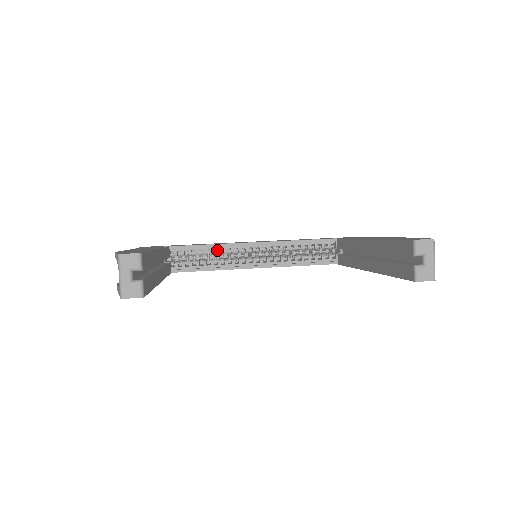
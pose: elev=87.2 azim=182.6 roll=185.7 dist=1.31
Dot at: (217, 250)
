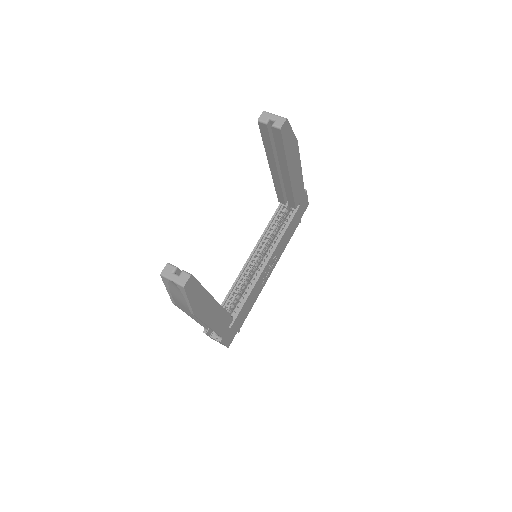
Dot at: (240, 283)
